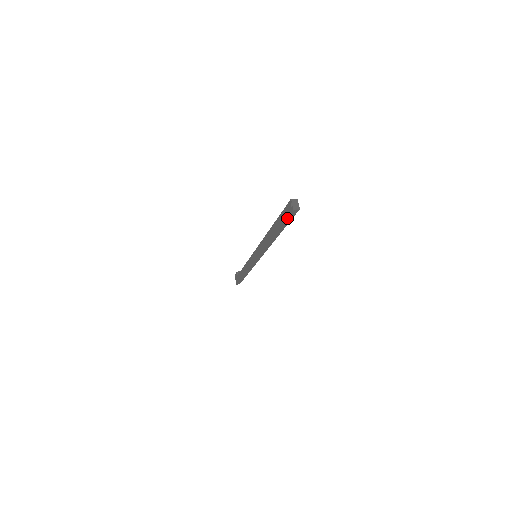
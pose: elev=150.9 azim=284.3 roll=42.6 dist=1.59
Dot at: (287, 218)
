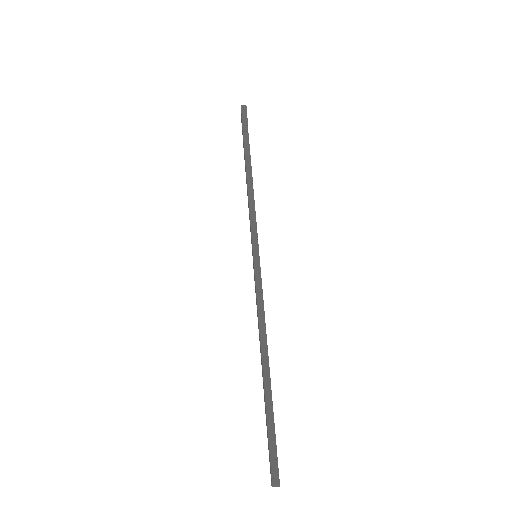
Dot at: occluded
